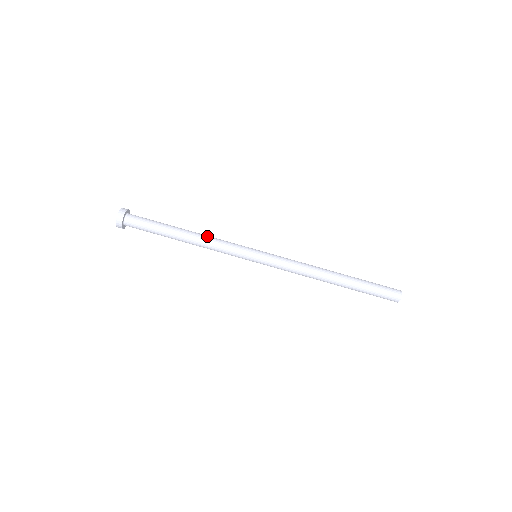
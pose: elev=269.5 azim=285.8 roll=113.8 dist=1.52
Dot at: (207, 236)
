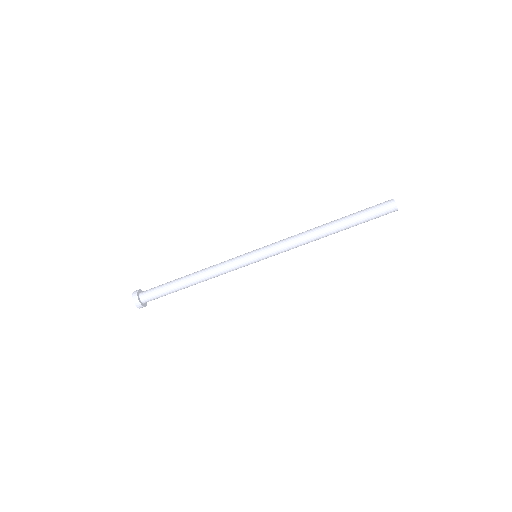
Dot at: (208, 268)
